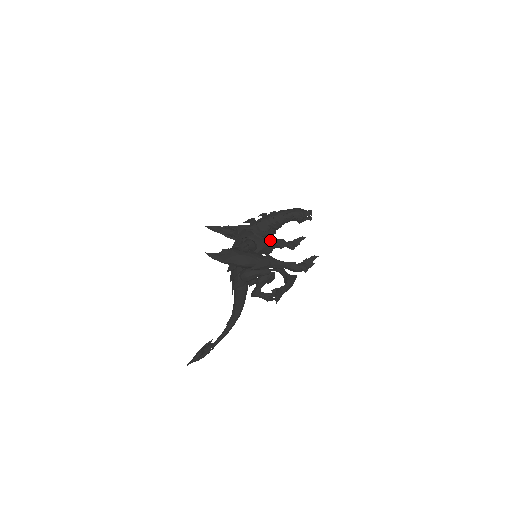
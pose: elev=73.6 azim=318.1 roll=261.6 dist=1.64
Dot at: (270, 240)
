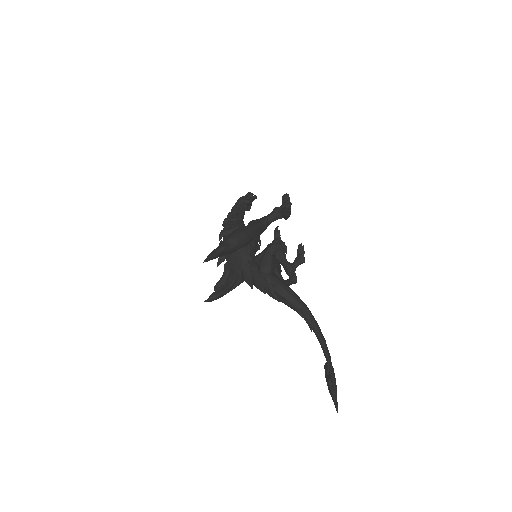
Dot at: occluded
